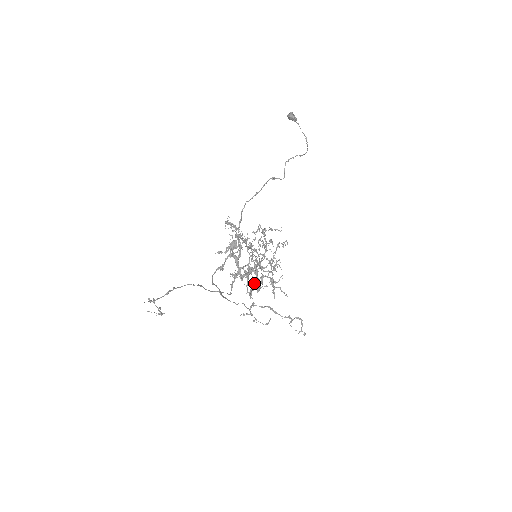
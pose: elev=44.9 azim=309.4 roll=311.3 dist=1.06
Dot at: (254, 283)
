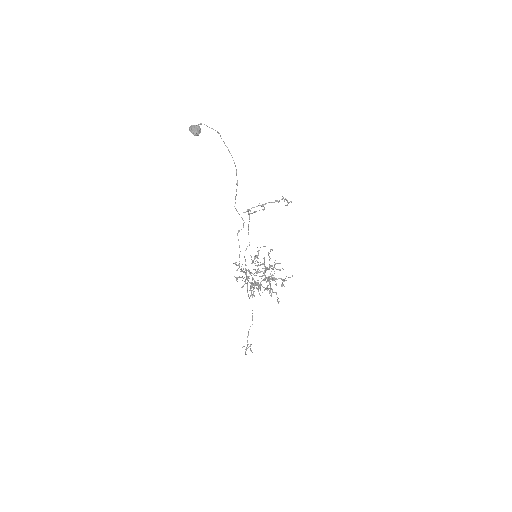
Dot at: (270, 279)
